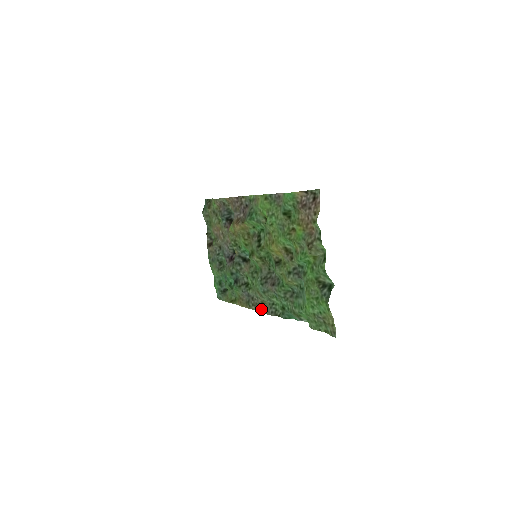
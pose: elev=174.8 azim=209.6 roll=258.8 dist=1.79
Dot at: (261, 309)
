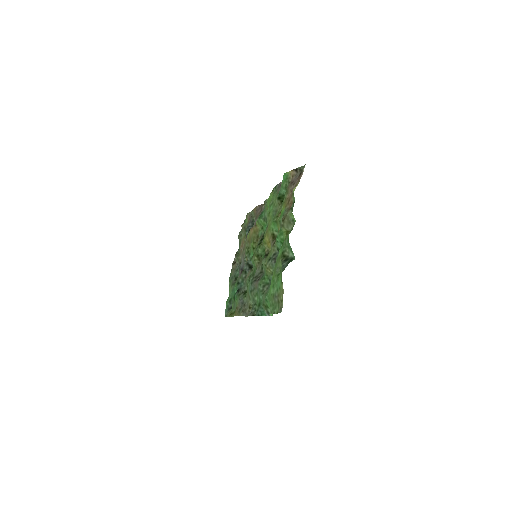
Dot at: (247, 314)
